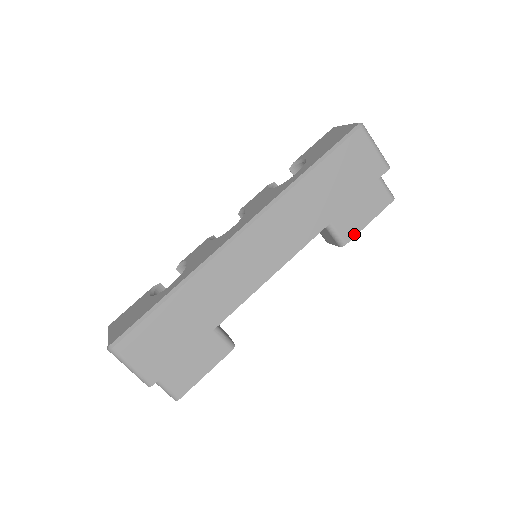
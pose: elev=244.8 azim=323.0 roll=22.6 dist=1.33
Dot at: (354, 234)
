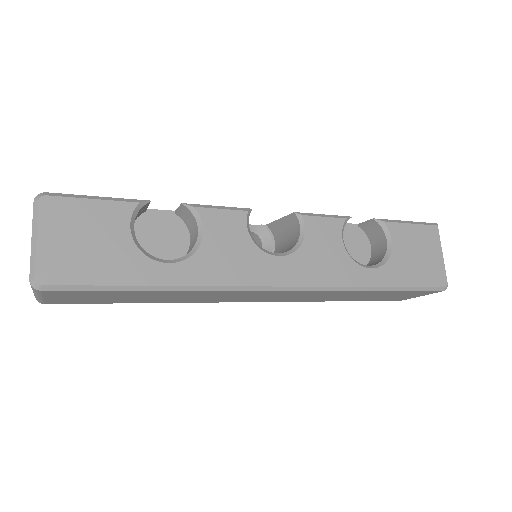
Dot at: occluded
